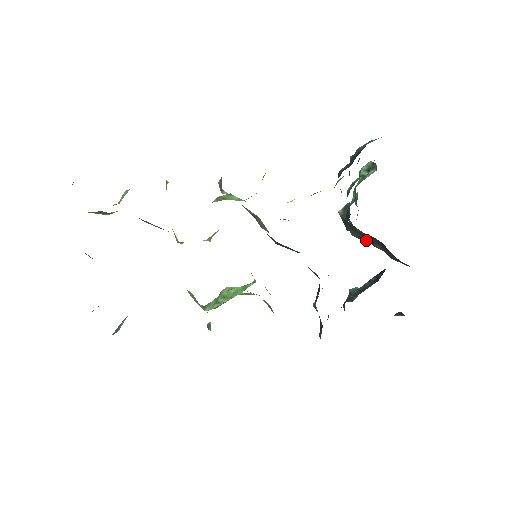
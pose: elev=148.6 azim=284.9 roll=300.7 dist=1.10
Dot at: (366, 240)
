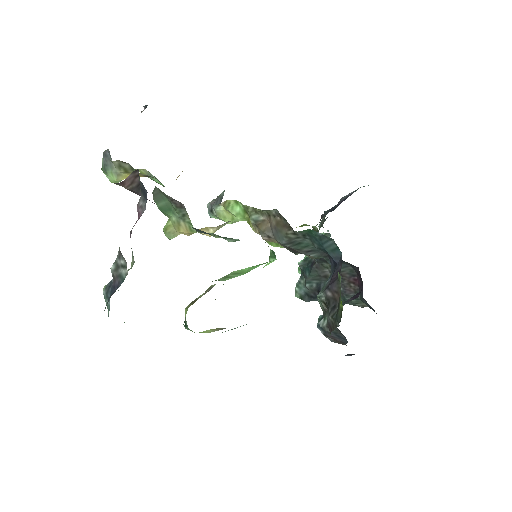
Dot at: (310, 299)
